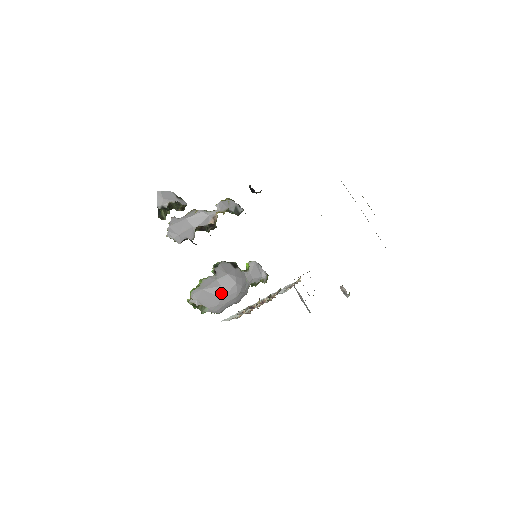
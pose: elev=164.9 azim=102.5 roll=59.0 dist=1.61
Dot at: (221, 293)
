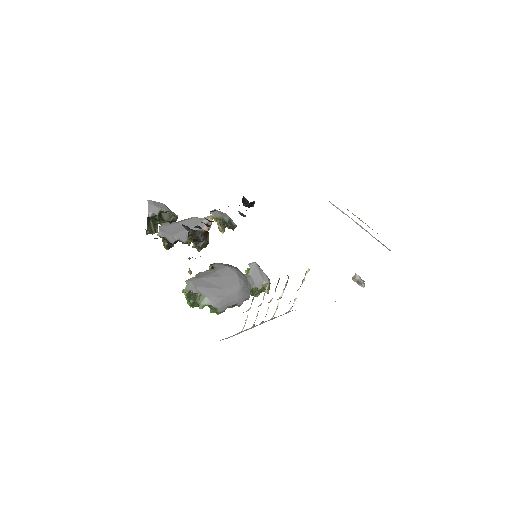
Dot at: (222, 284)
